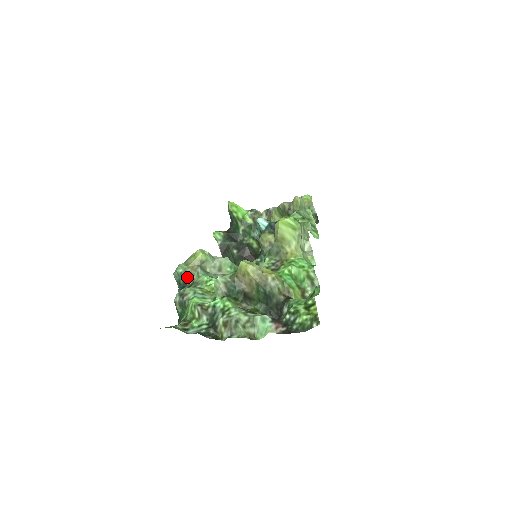
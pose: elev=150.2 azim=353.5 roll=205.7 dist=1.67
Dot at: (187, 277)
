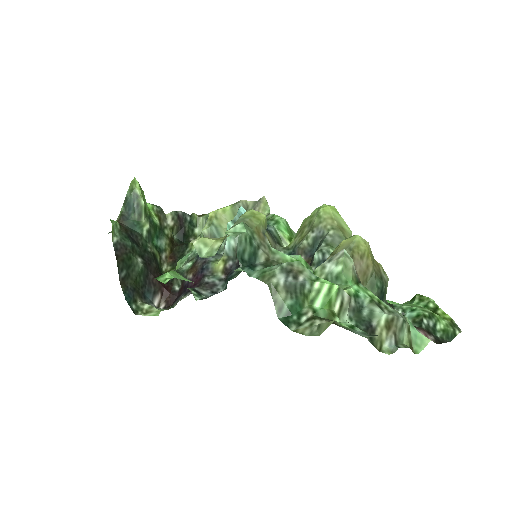
Dot at: (258, 248)
